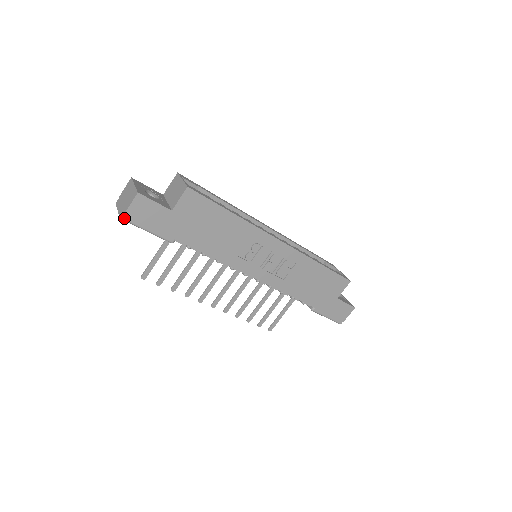
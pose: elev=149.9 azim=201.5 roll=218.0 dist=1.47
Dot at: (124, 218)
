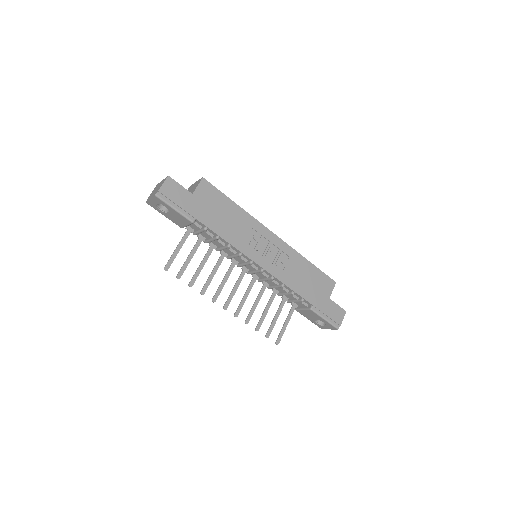
Dot at: (158, 195)
